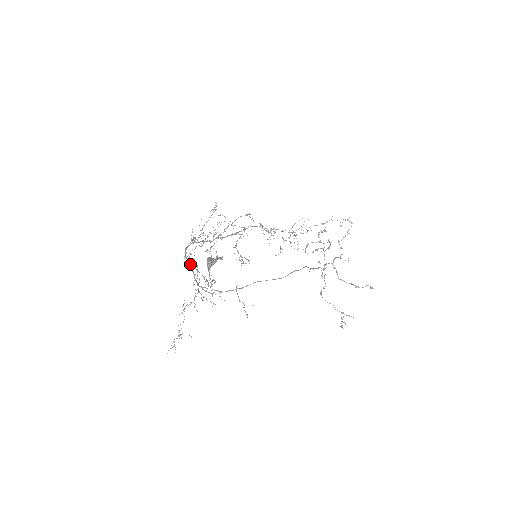
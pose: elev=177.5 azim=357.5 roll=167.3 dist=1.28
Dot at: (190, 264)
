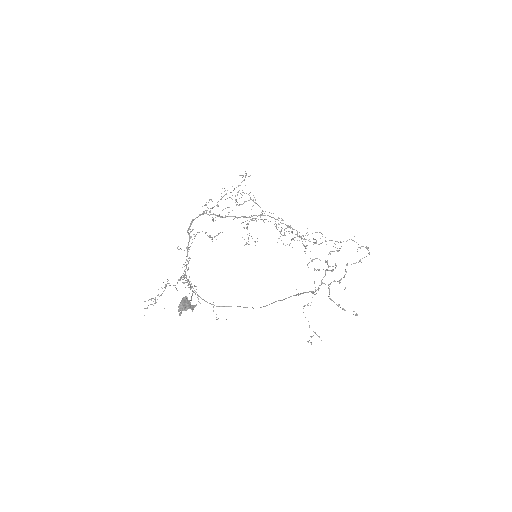
Dot at: occluded
